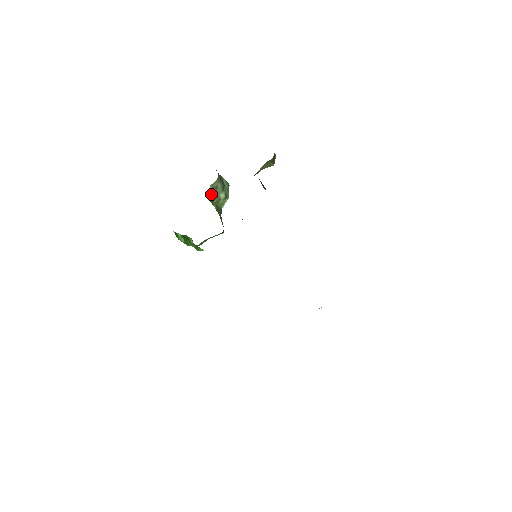
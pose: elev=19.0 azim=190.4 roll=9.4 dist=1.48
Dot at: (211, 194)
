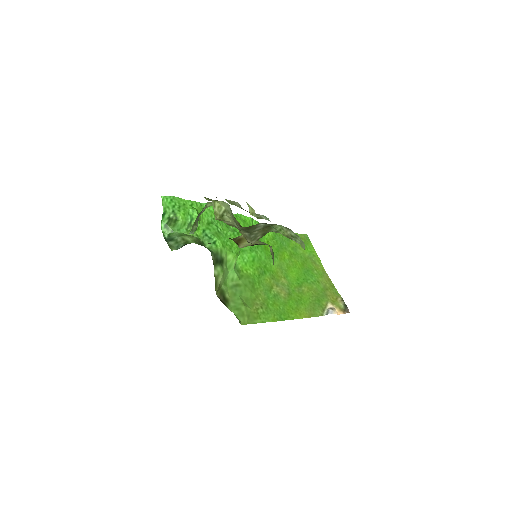
Dot at: (201, 211)
